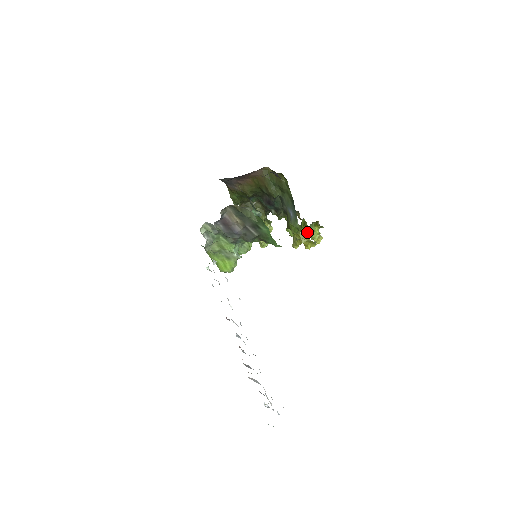
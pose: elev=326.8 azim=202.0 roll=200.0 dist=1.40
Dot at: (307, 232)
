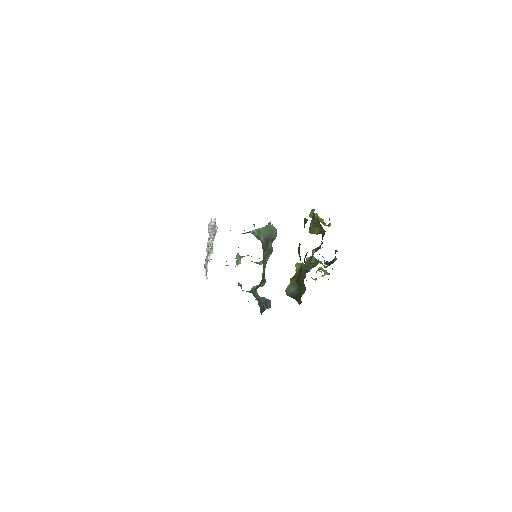
Dot at: occluded
